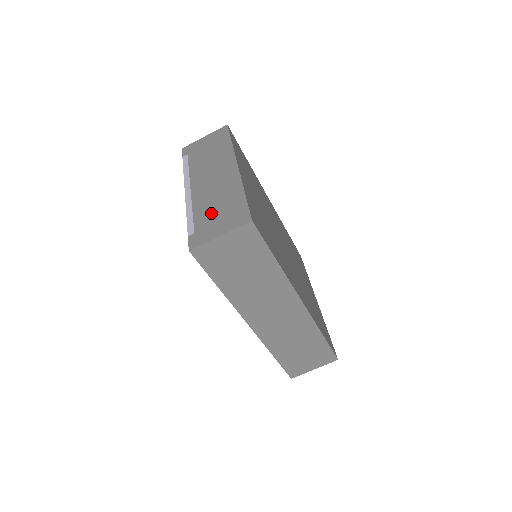
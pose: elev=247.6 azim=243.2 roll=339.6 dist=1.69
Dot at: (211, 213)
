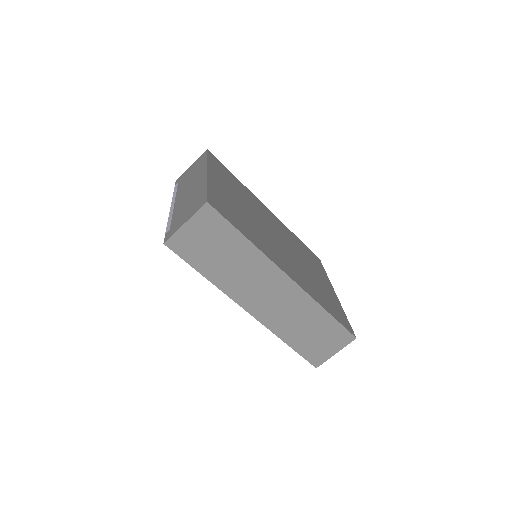
Dot at: (183, 211)
